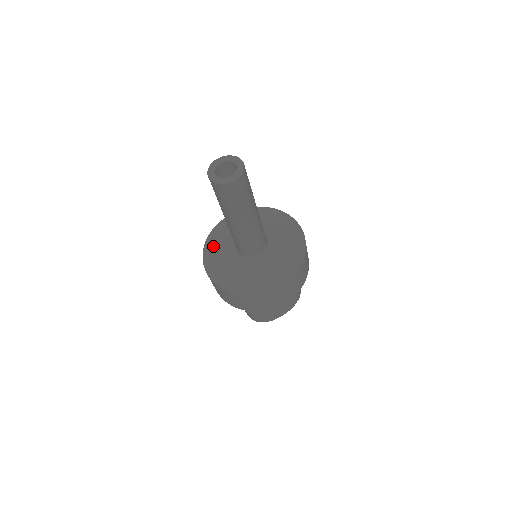
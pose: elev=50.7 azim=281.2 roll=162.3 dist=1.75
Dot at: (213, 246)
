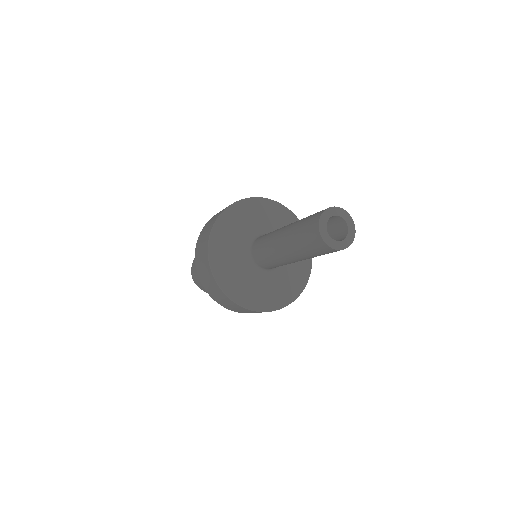
Dot at: (236, 215)
